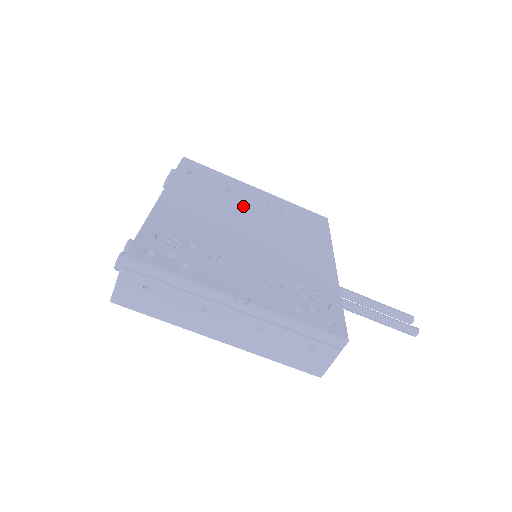
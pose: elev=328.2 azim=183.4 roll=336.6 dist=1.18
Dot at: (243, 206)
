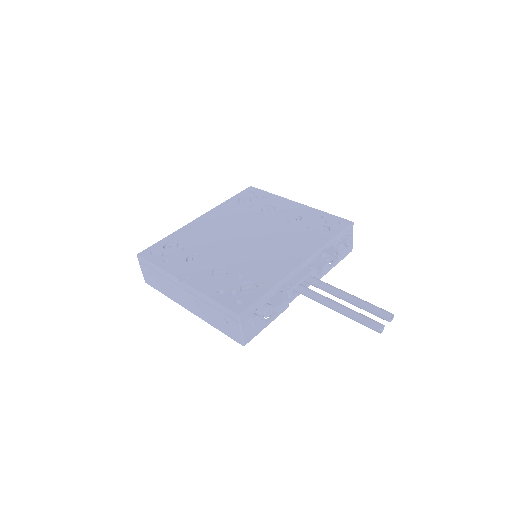
Dot at: (262, 218)
